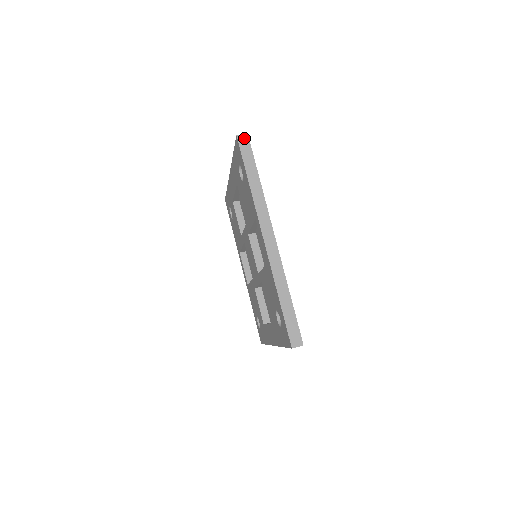
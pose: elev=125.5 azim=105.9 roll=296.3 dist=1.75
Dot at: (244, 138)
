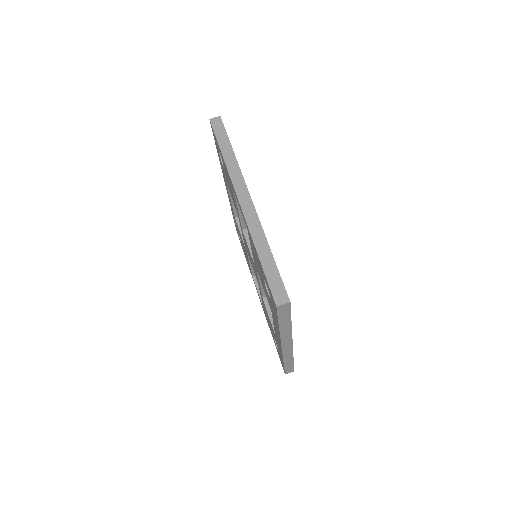
Dot at: (217, 120)
